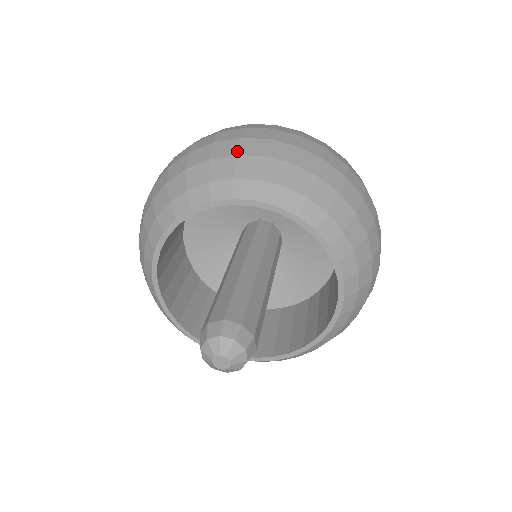
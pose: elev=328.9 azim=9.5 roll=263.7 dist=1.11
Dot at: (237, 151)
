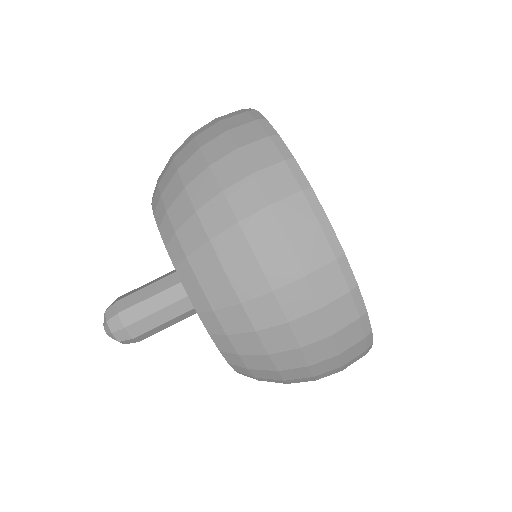
Dot at: (201, 207)
